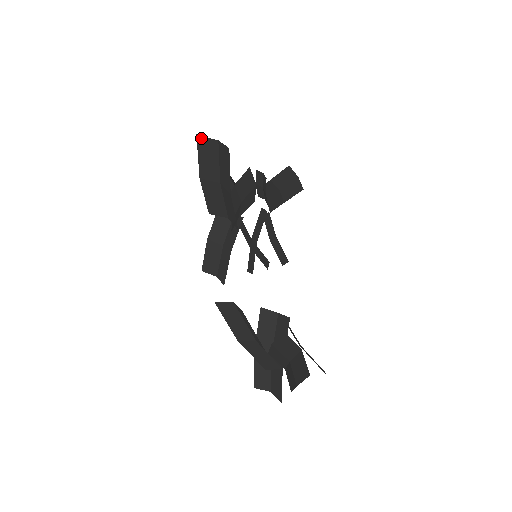
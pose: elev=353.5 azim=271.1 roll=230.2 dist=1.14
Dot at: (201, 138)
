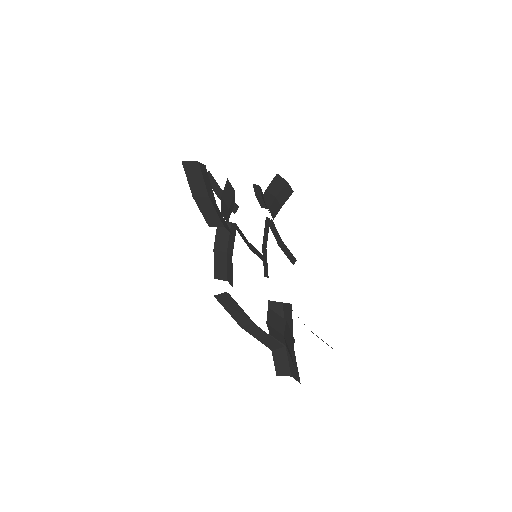
Dot at: (185, 163)
